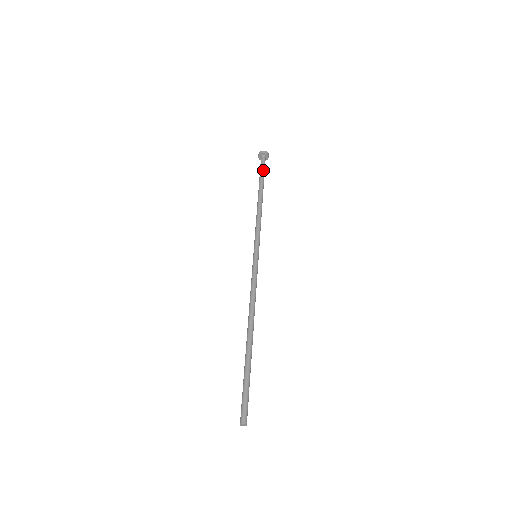
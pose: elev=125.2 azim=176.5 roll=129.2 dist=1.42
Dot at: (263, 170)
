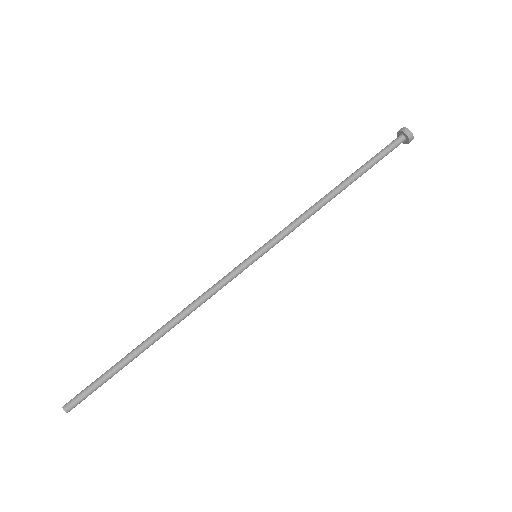
Dot at: (381, 156)
